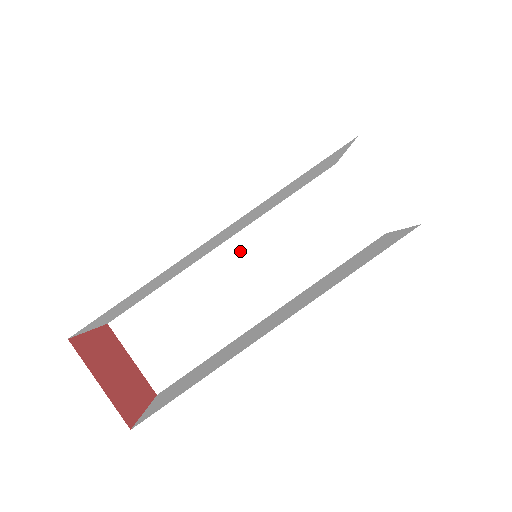
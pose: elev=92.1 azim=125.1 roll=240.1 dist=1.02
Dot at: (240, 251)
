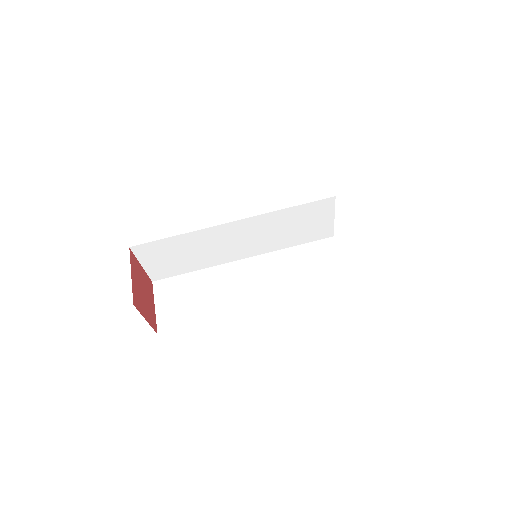
Dot at: (252, 267)
